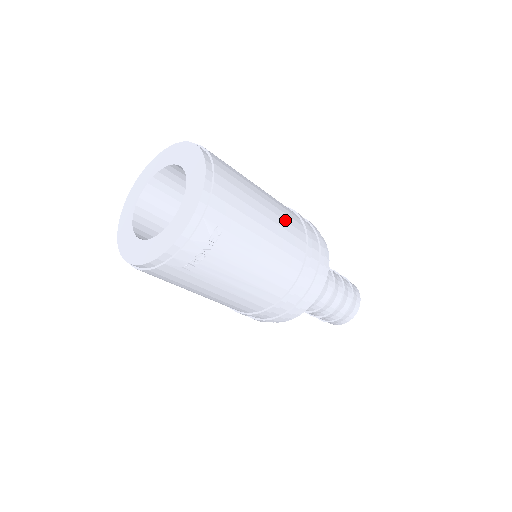
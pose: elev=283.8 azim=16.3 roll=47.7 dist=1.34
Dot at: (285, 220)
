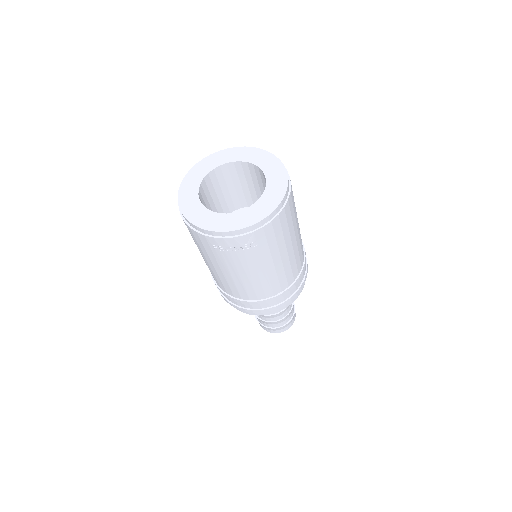
Dot at: (296, 259)
